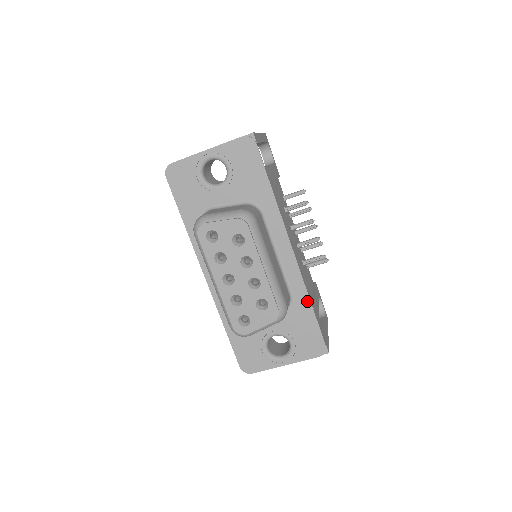
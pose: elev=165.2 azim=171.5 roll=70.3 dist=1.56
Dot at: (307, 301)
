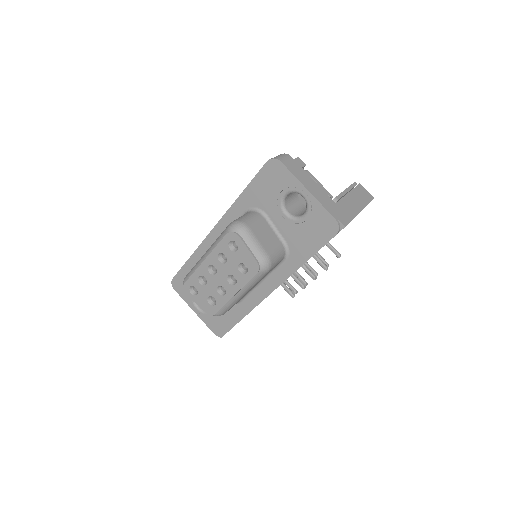
Dot at: (243, 314)
